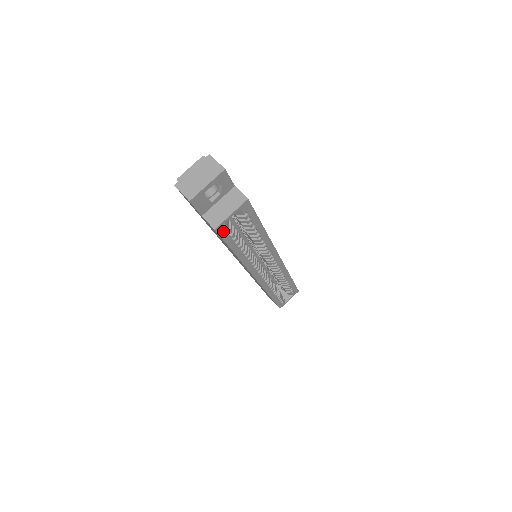
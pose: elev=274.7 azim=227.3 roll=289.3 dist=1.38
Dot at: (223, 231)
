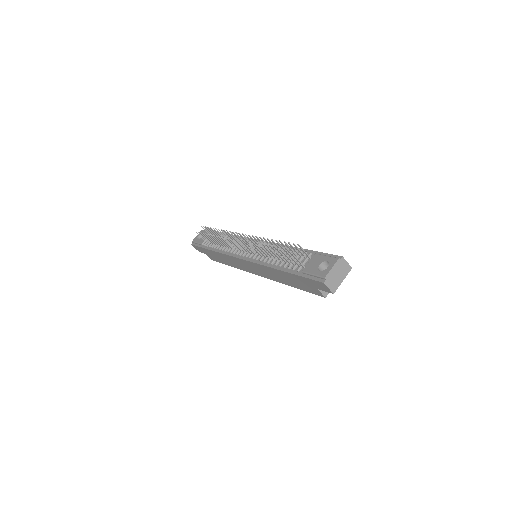
Dot at: occluded
